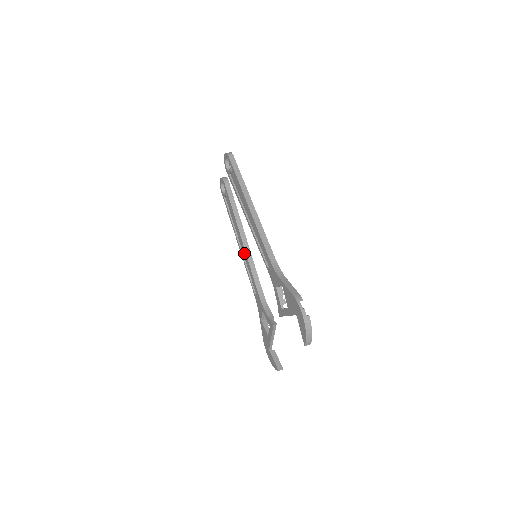
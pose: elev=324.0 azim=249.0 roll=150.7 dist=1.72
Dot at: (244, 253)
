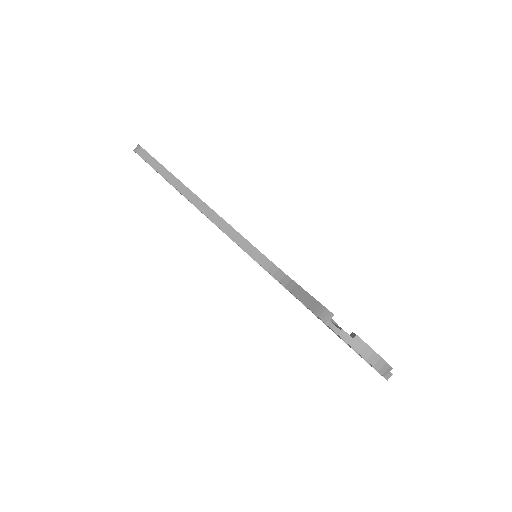
Dot at: occluded
